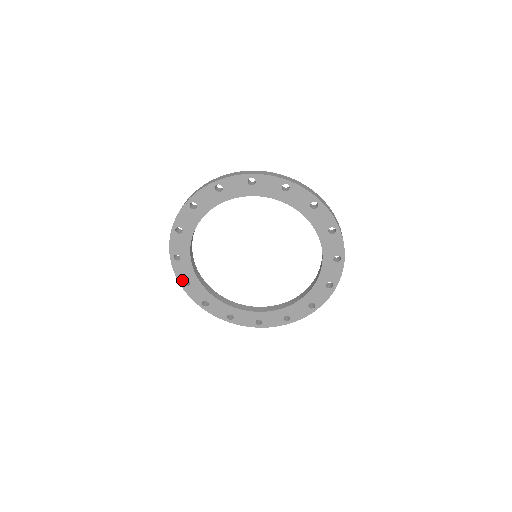
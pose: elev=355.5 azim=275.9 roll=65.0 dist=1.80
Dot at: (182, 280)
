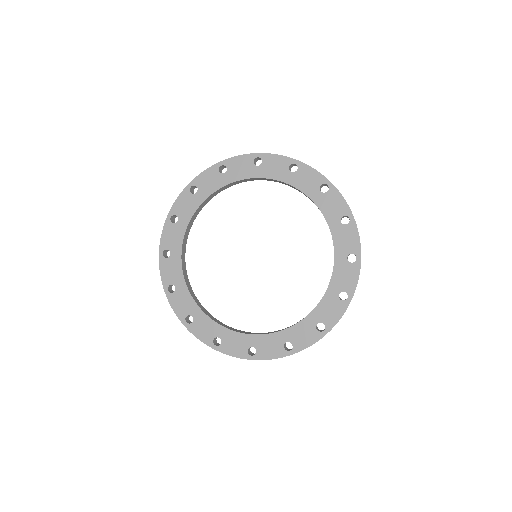
Dot at: (167, 284)
